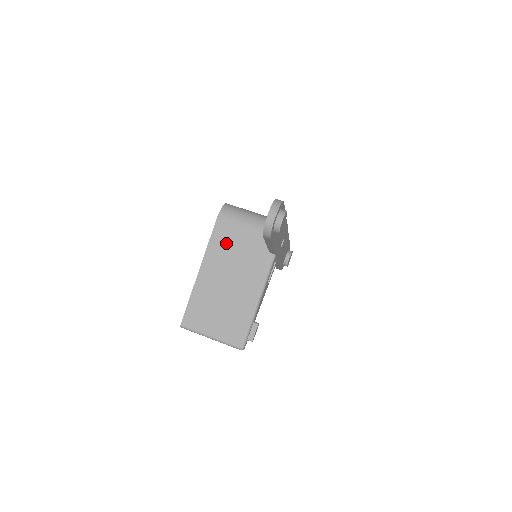
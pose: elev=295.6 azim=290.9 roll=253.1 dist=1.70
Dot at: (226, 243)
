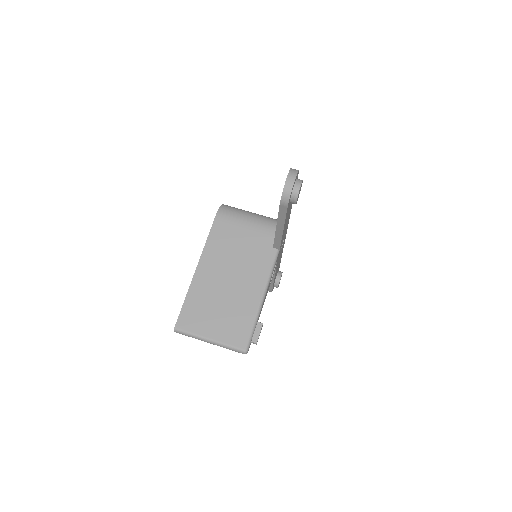
Dot at: (226, 239)
